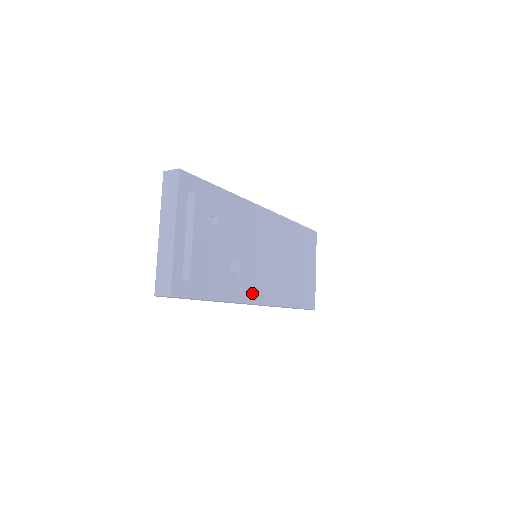
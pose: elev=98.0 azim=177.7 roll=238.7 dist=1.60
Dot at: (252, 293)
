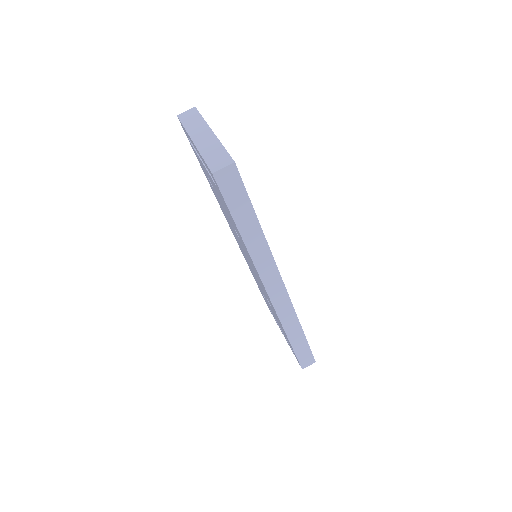
Dot at: occluded
